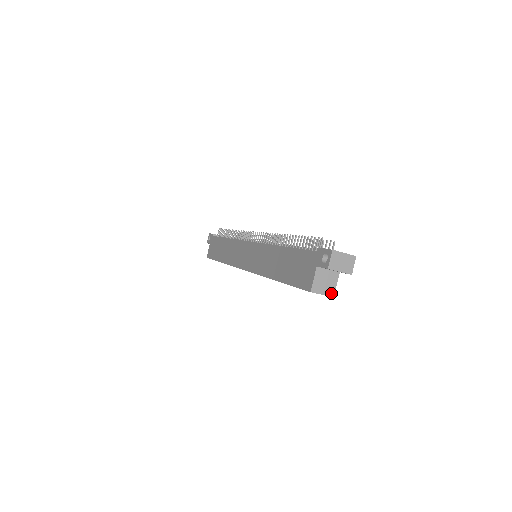
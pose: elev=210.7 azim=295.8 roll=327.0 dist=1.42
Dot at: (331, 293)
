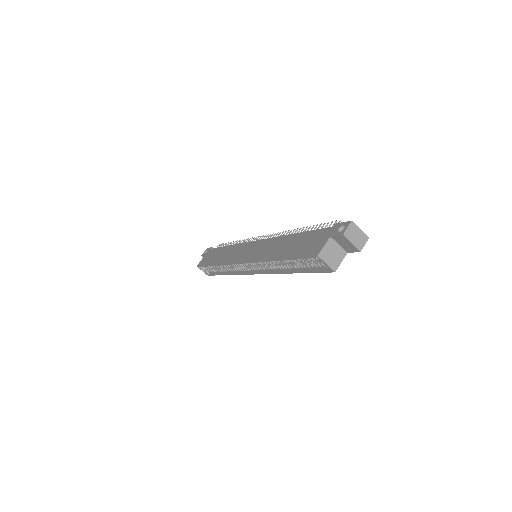
Dot at: (334, 267)
